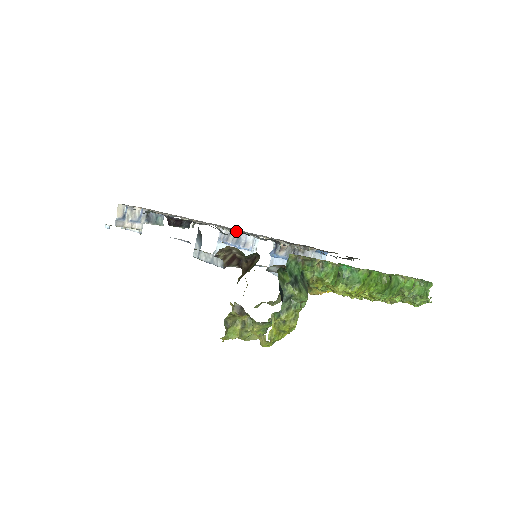
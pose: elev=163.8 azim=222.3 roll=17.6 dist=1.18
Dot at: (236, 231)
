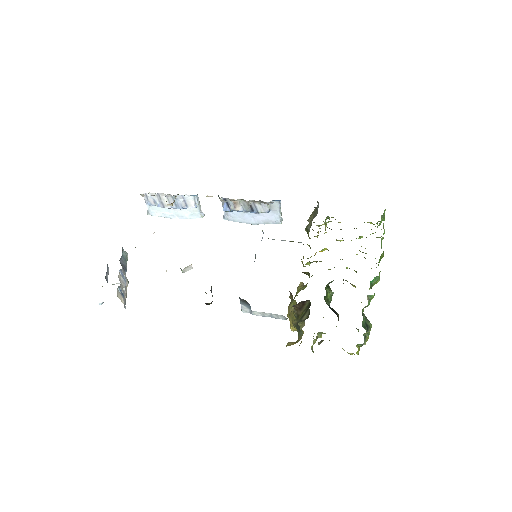
Dot at: occluded
